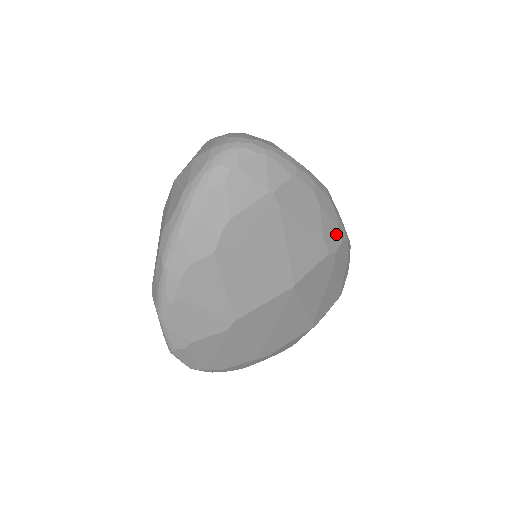
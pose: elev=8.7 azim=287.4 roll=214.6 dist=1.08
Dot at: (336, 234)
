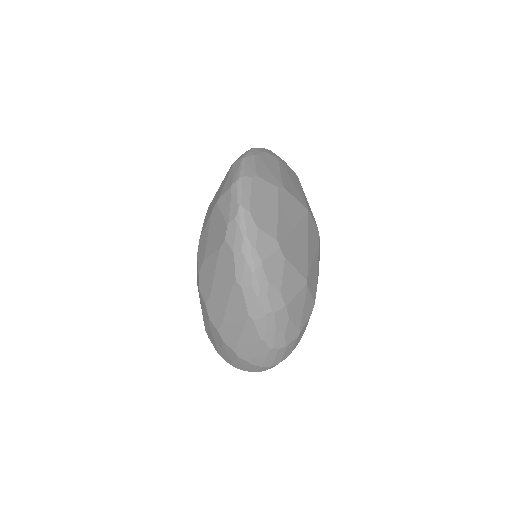
Dot at: occluded
